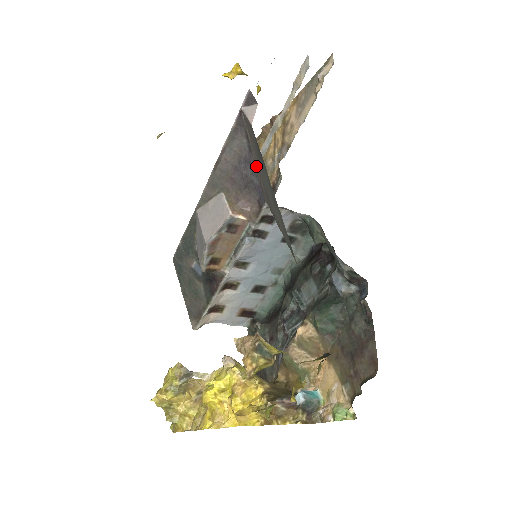
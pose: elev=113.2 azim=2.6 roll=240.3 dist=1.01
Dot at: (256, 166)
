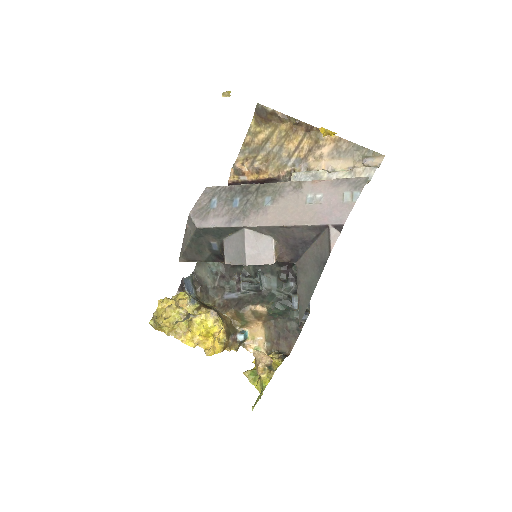
Dot at: (308, 250)
